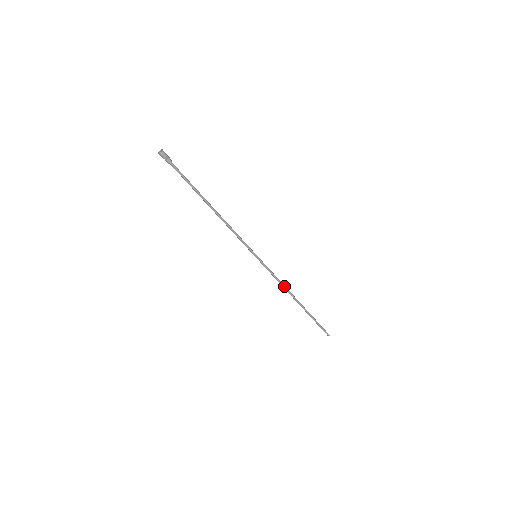
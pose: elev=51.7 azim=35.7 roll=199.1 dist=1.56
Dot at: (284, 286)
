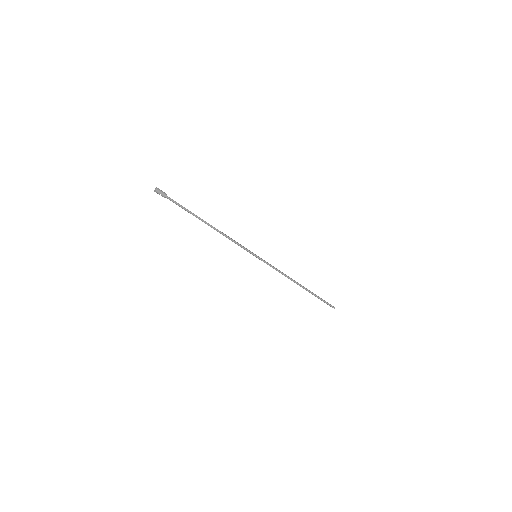
Dot at: (285, 276)
